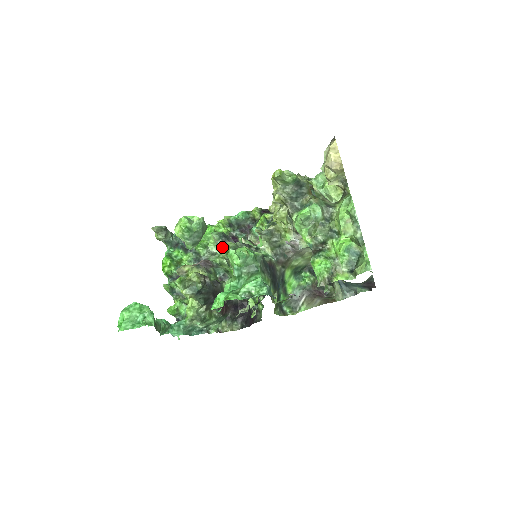
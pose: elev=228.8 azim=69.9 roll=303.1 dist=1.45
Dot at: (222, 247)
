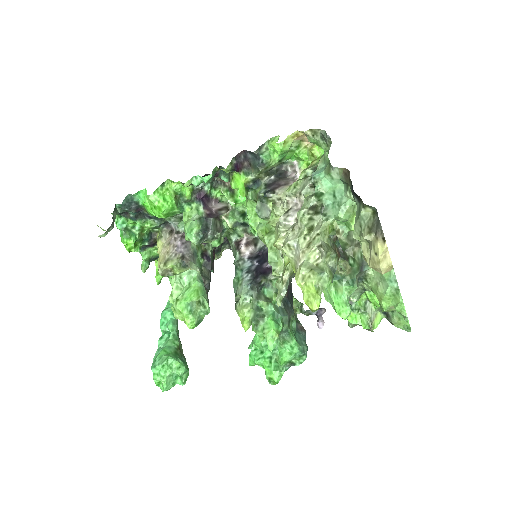
Dot at: occluded
